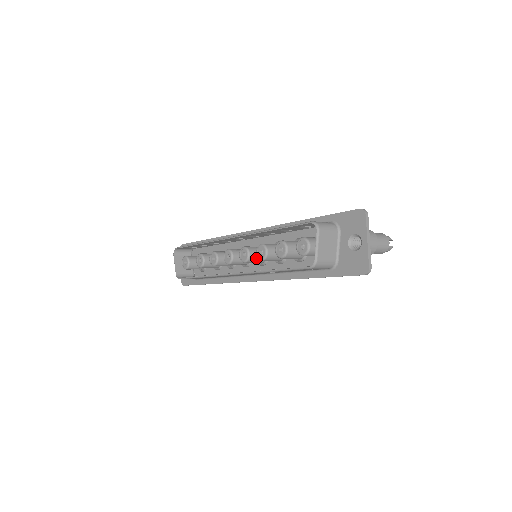
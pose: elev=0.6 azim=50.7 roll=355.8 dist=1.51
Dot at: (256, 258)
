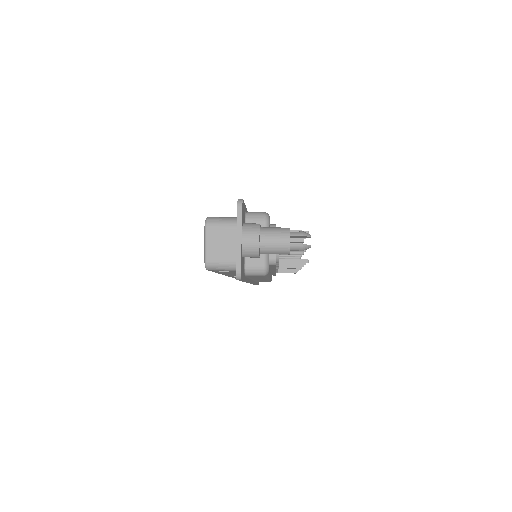
Dot at: occluded
